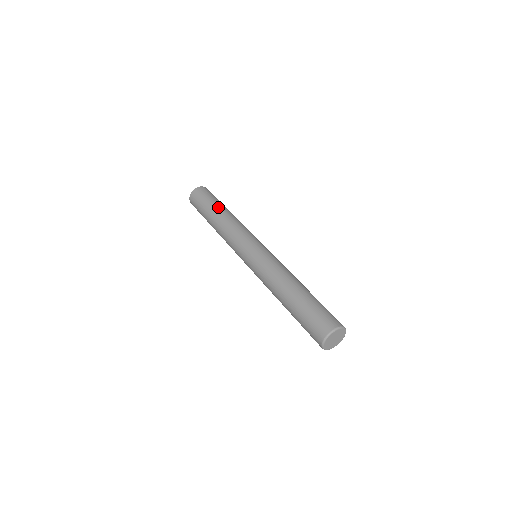
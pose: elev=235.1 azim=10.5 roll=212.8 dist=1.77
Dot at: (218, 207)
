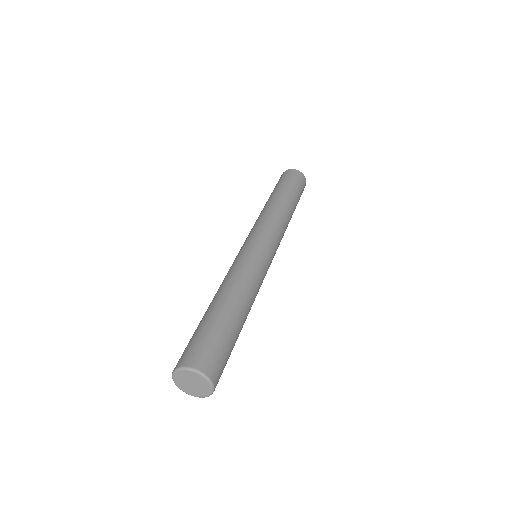
Dot at: (269, 197)
